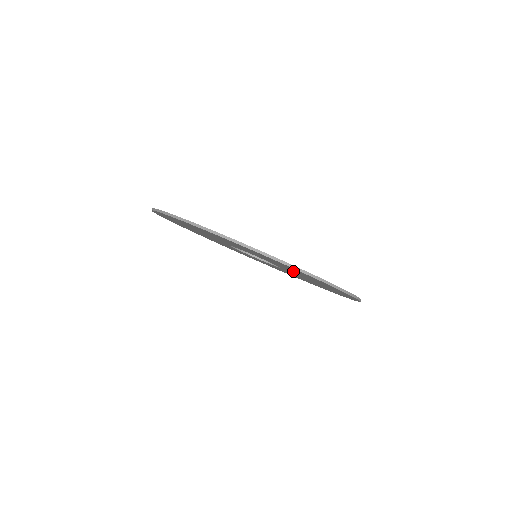
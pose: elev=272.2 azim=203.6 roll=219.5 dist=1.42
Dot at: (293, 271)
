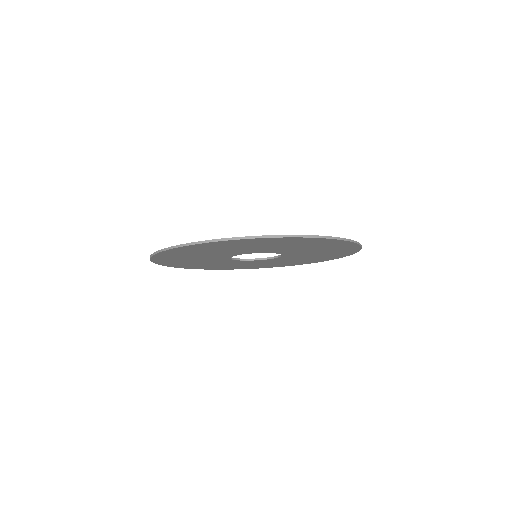
Dot at: (312, 250)
